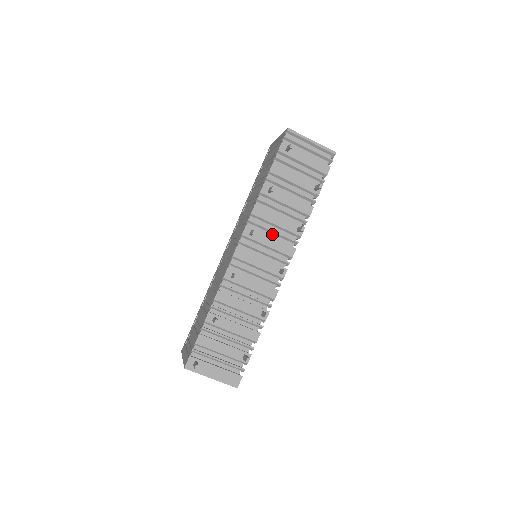
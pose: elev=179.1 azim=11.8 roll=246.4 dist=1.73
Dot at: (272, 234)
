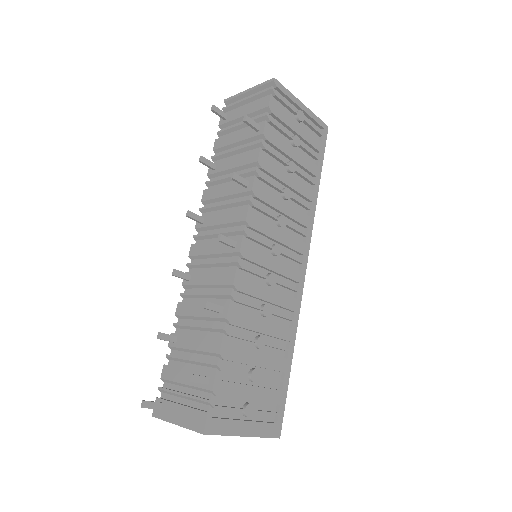
Dot at: (225, 209)
